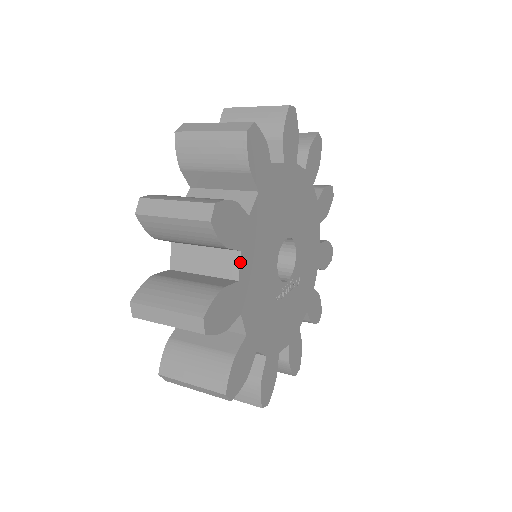
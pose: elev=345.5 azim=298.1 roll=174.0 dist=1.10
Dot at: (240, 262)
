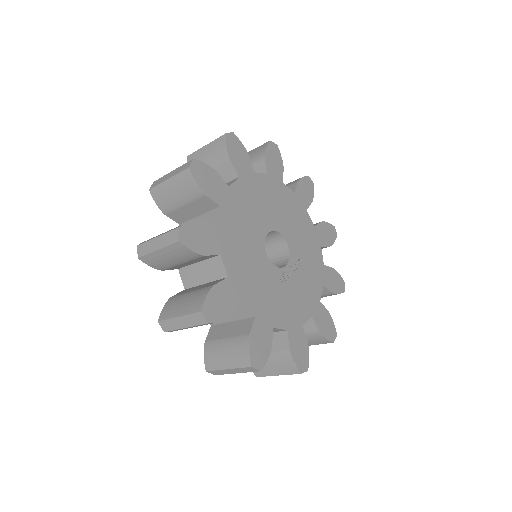
Dot at: (223, 263)
